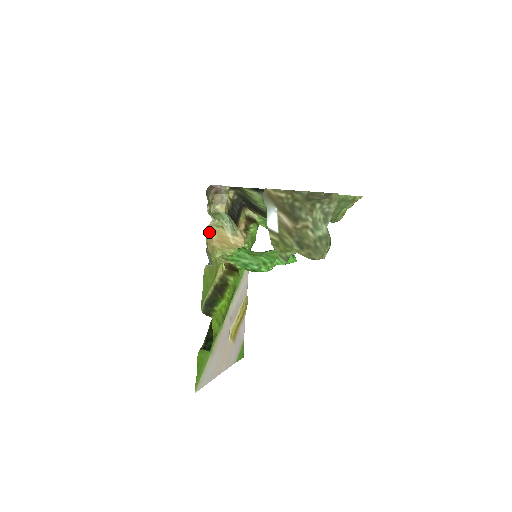
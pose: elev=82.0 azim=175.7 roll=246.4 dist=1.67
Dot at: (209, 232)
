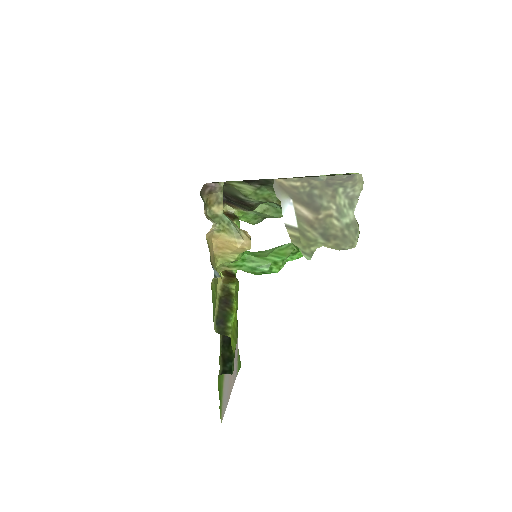
Dot at: (209, 239)
